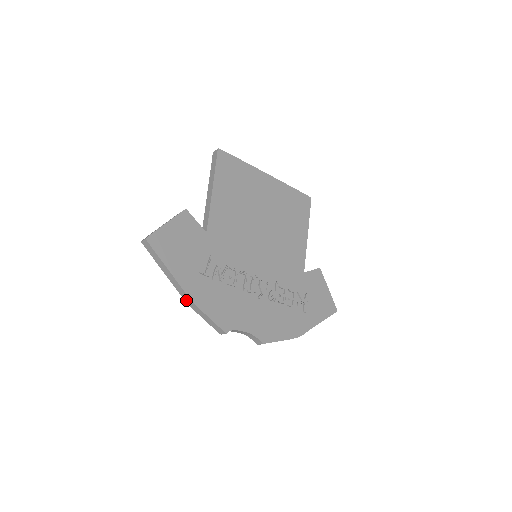
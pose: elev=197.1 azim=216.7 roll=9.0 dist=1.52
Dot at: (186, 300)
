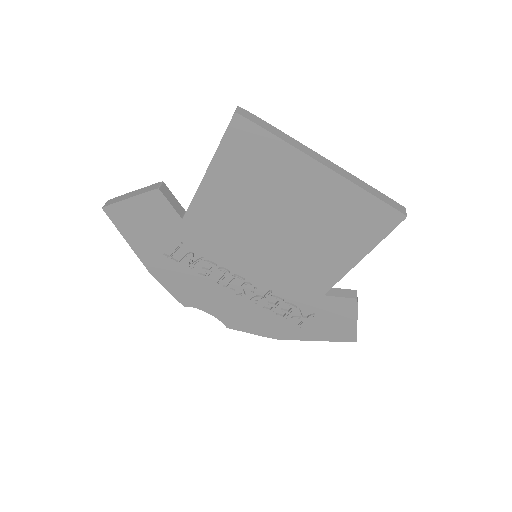
Dot at: occluded
